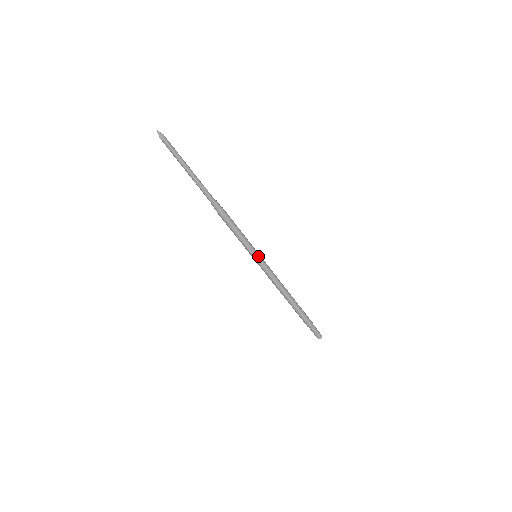
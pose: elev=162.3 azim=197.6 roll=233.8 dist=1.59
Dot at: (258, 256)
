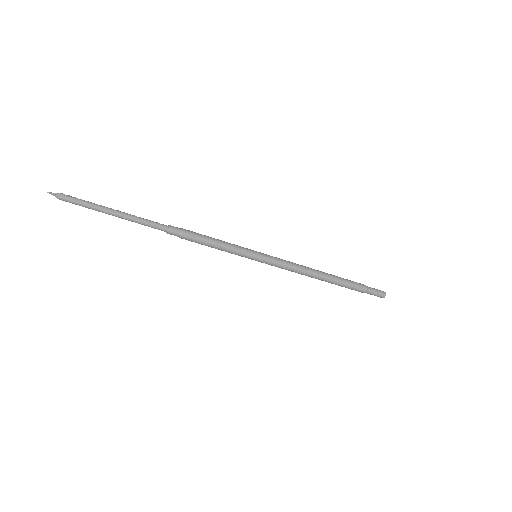
Dot at: (257, 259)
